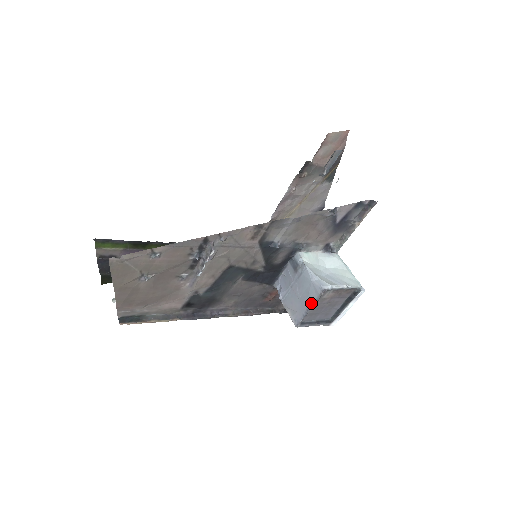
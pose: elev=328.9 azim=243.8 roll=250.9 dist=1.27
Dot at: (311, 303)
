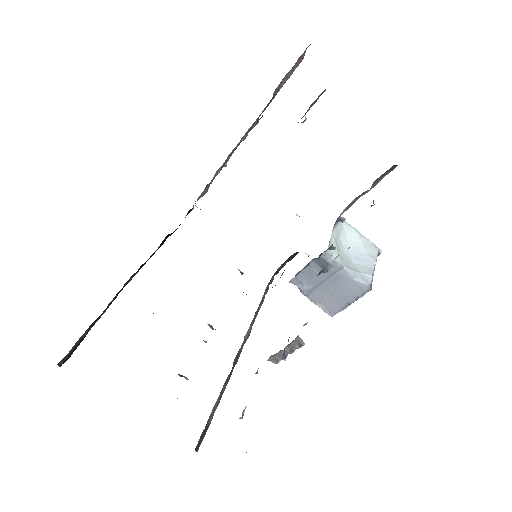
Dot at: (354, 298)
